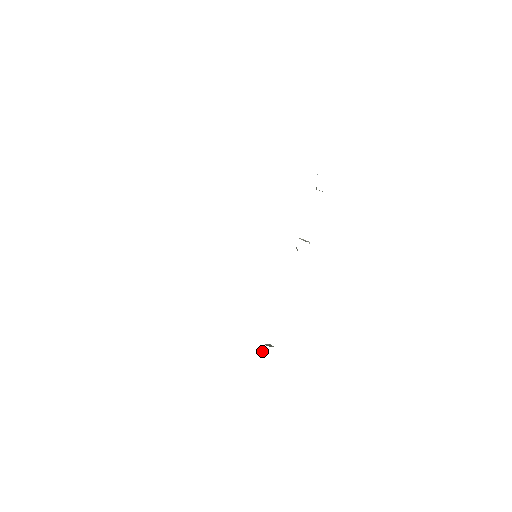
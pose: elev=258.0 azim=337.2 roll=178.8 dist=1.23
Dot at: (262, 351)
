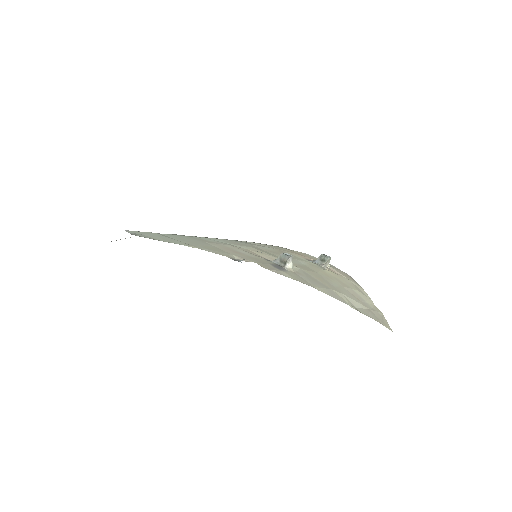
Dot at: occluded
